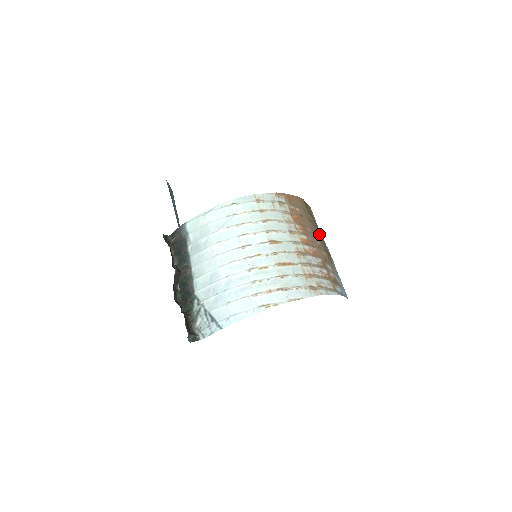
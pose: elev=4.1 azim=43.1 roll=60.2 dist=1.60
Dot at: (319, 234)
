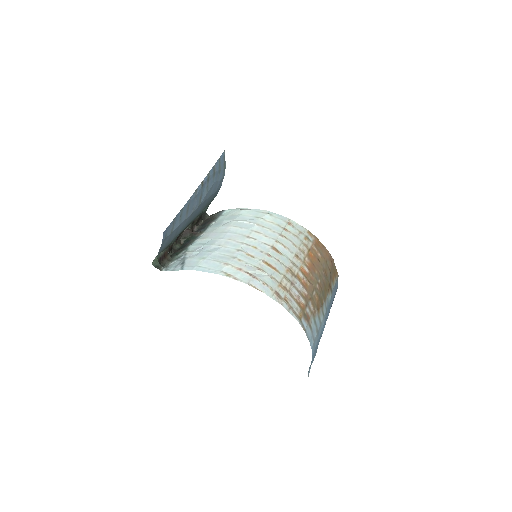
Dot at: (326, 288)
